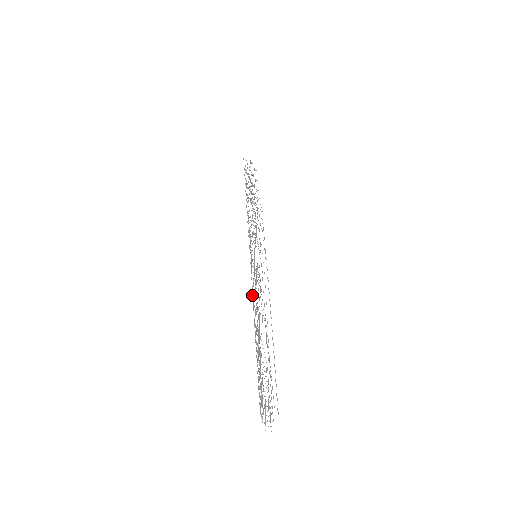
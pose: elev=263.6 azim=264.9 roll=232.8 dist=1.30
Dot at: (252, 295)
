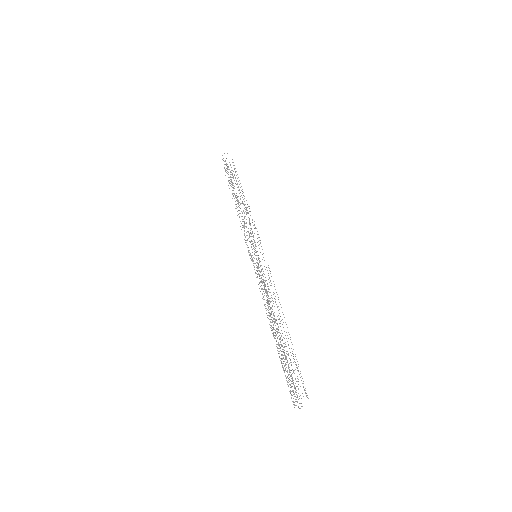
Dot at: occluded
